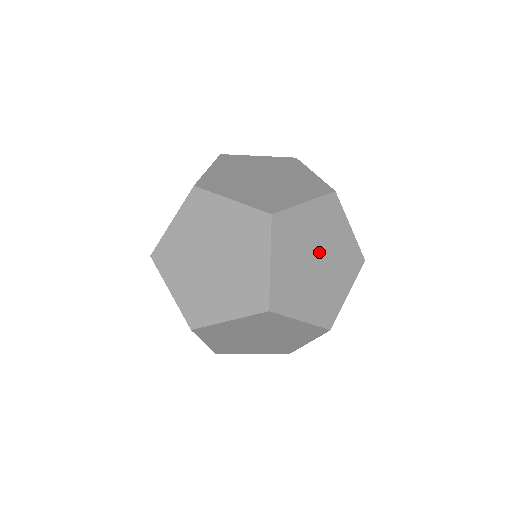
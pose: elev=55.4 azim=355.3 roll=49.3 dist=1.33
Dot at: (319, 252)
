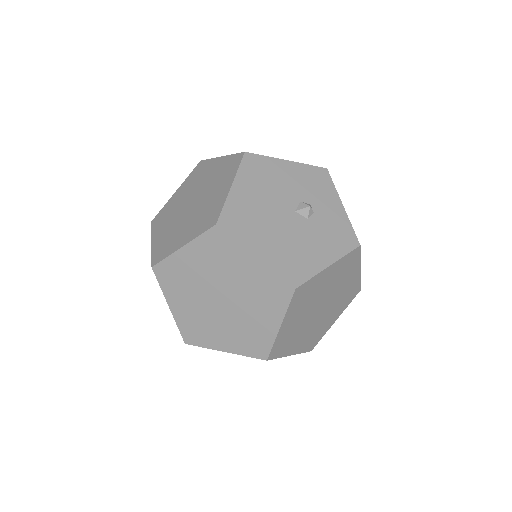
Dot at: (220, 290)
